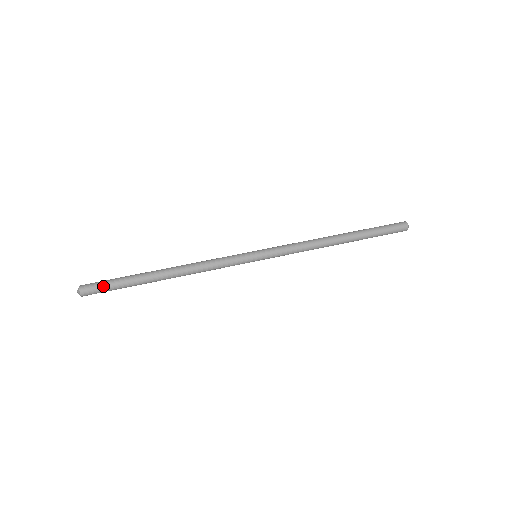
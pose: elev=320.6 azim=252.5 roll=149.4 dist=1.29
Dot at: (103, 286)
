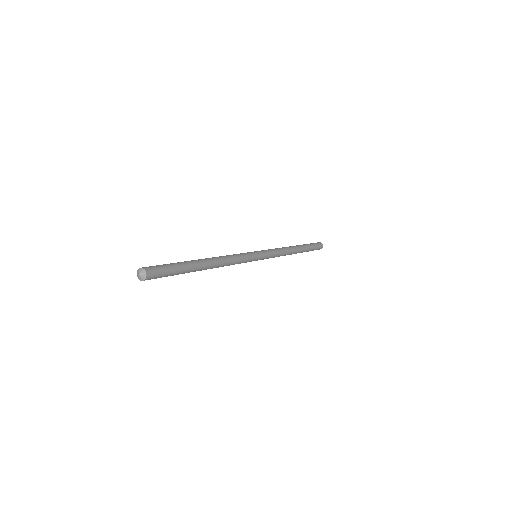
Dot at: (165, 272)
